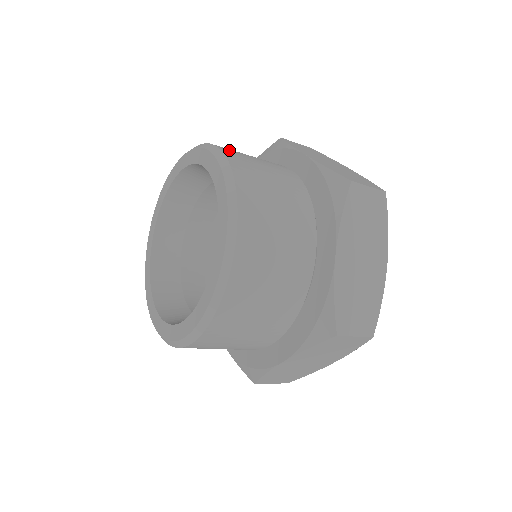
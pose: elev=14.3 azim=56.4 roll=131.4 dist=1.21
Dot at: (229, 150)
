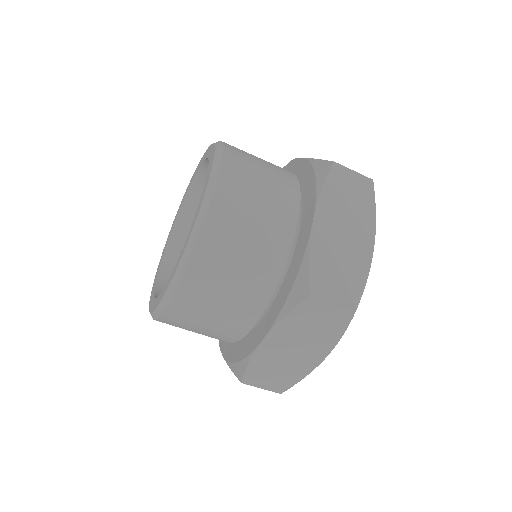
Dot at: occluded
